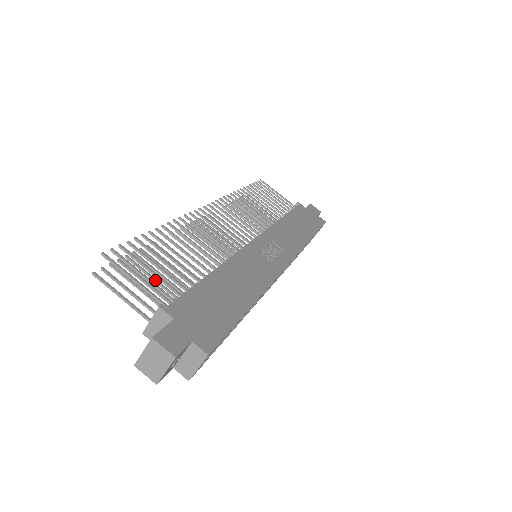
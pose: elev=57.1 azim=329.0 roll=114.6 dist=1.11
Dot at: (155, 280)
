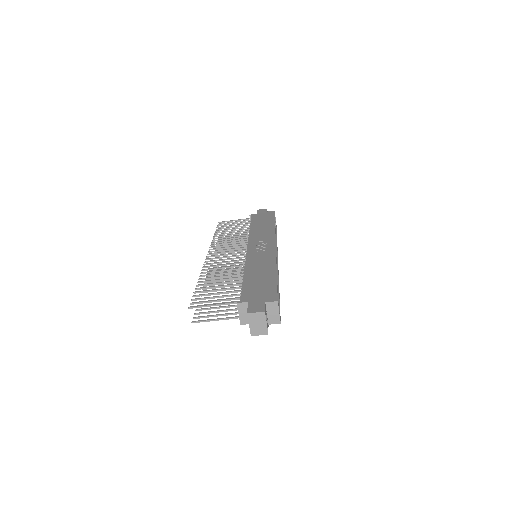
Dot at: occluded
